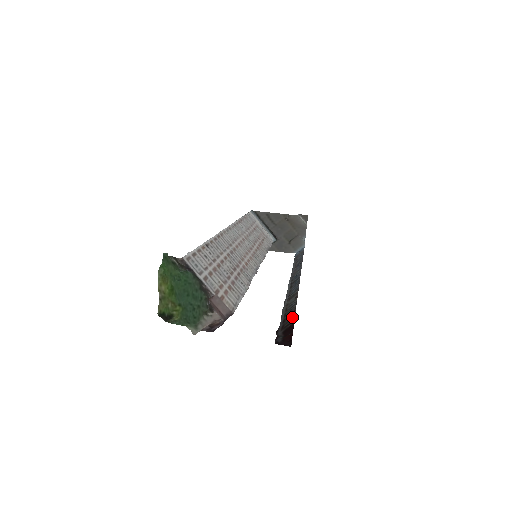
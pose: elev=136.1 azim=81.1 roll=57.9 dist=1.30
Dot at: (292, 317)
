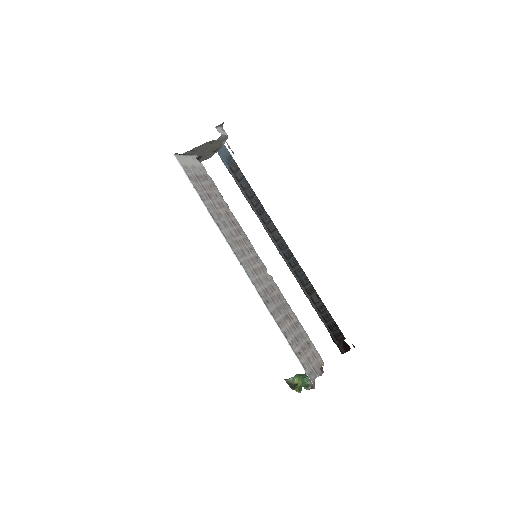
Dot at: (338, 331)
